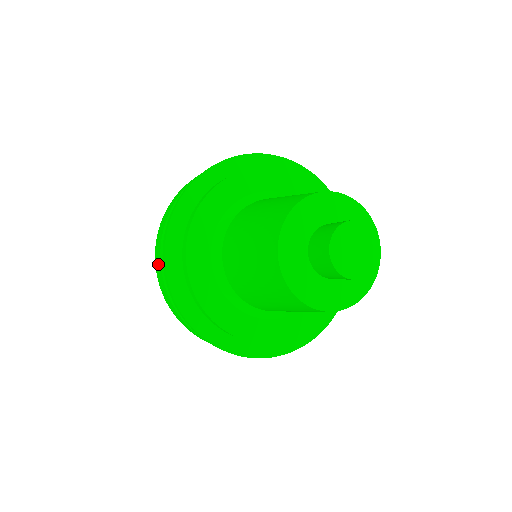
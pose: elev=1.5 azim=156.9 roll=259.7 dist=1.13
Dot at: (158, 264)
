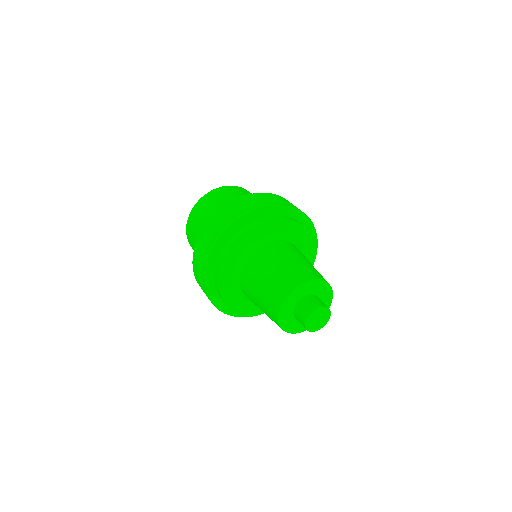
Dot at: occluded
